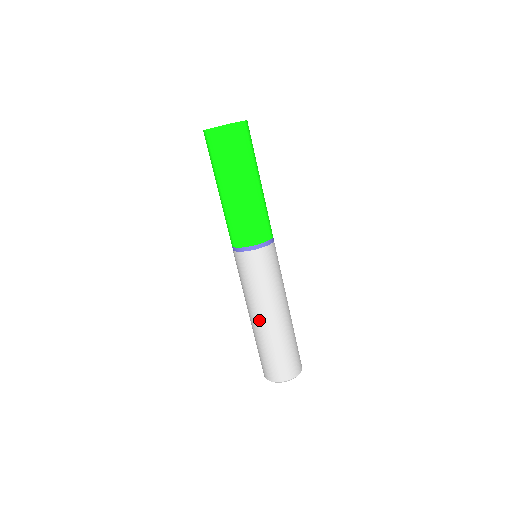
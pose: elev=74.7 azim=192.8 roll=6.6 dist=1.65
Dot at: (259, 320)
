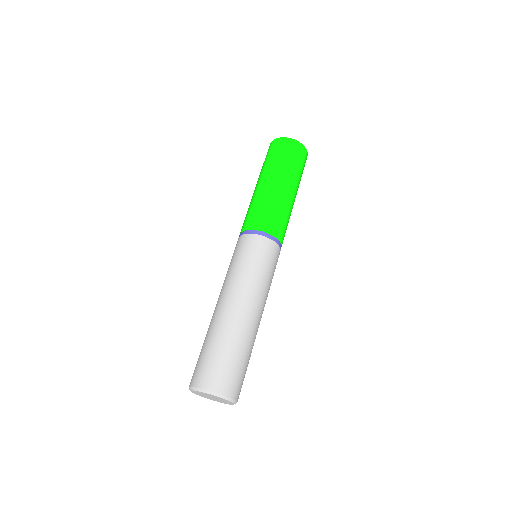
Dot at: (227, 305)
